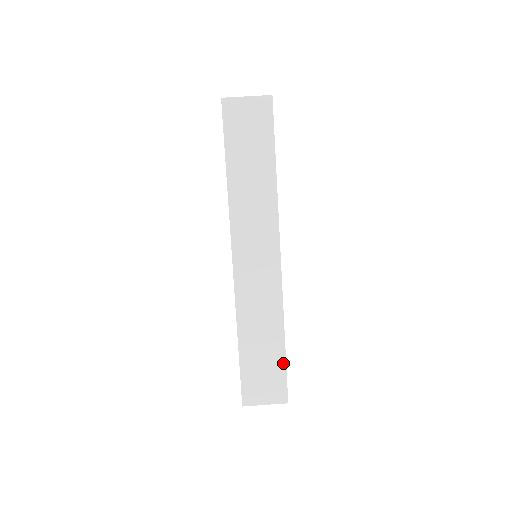
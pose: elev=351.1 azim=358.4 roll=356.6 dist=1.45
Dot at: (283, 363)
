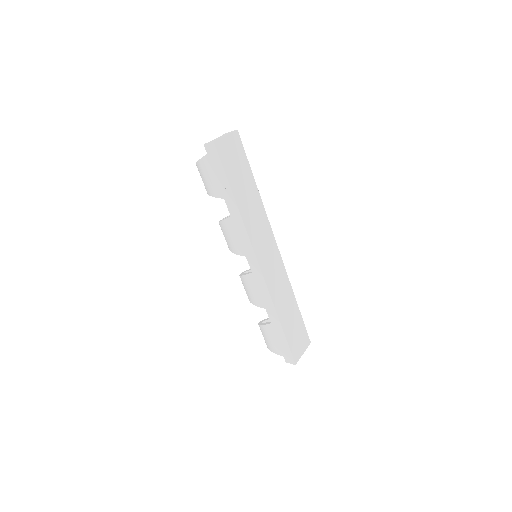
Dot at: (301, 318)
